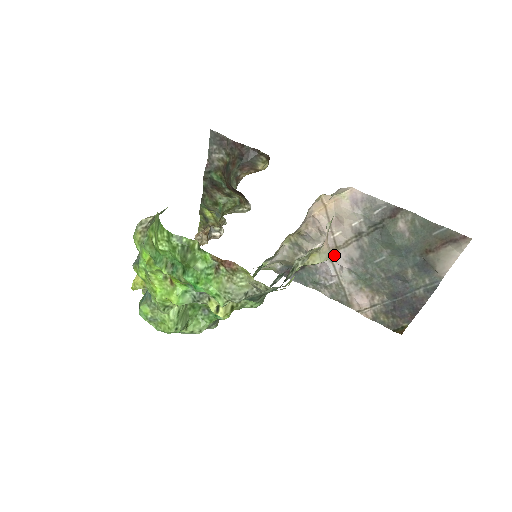
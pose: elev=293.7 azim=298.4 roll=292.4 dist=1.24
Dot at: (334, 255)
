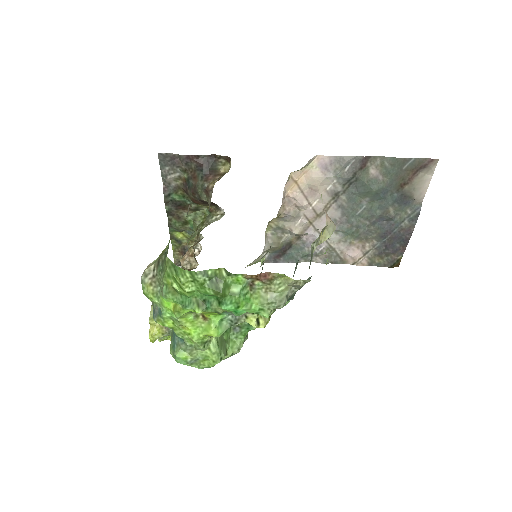
Dot at: (317, 223)
